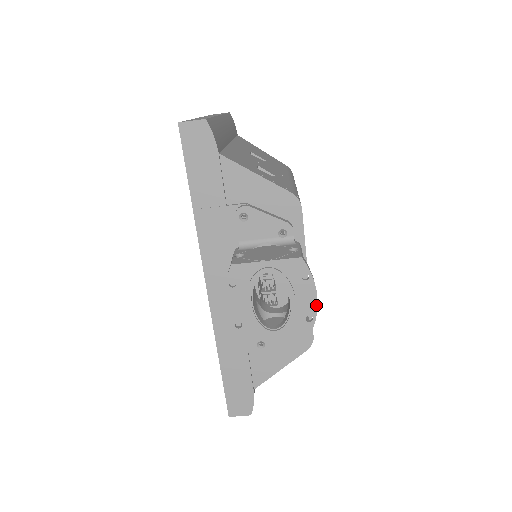
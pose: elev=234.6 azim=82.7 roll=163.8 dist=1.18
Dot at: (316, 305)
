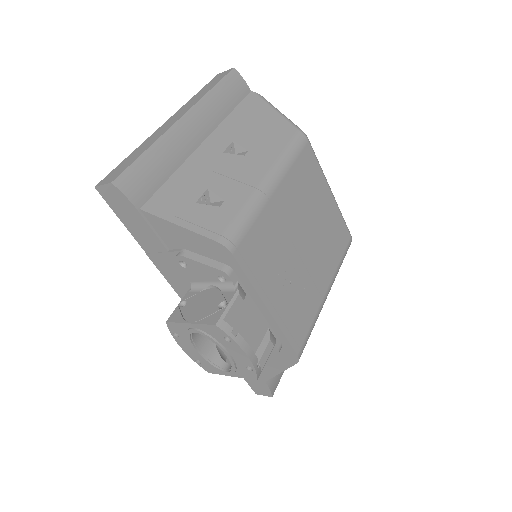
Dot at: (249, 360)
